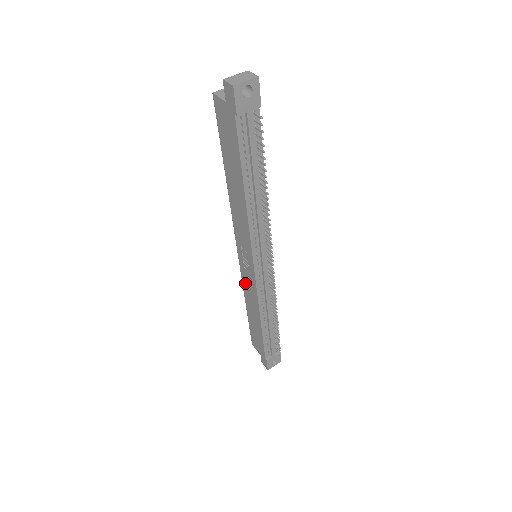
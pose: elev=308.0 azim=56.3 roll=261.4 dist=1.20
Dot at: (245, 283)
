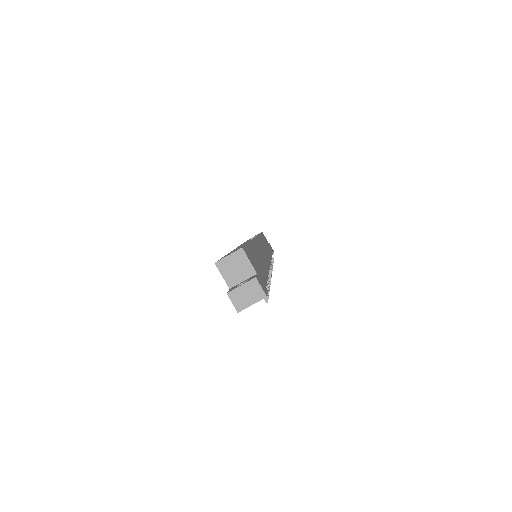
Dot at: occluded
